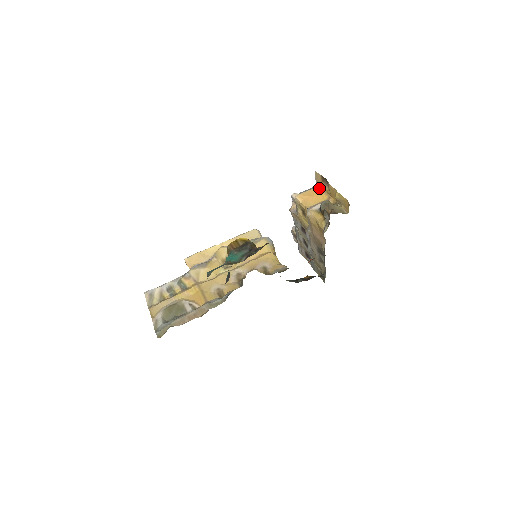
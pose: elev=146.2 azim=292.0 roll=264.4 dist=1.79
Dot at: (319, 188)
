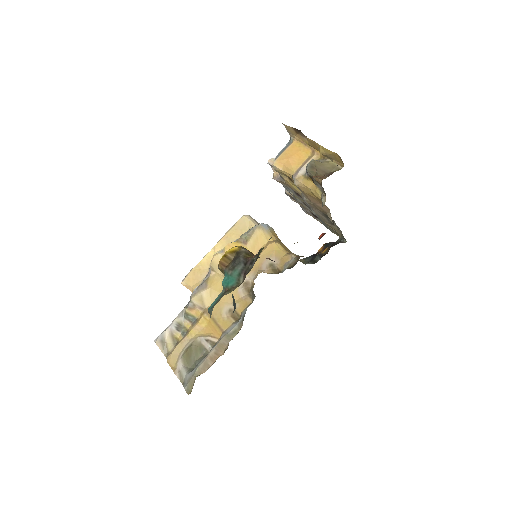
Dot at: (296, 142)
